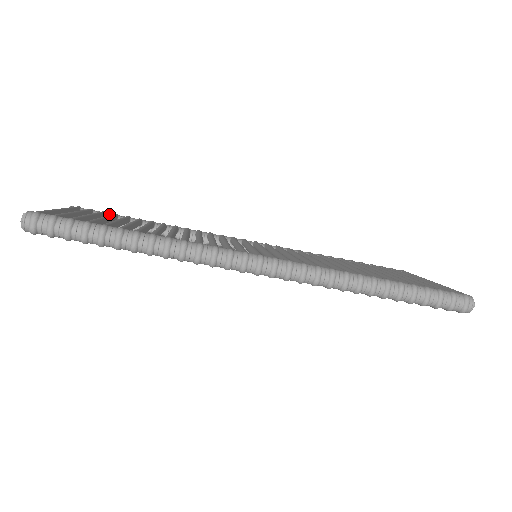
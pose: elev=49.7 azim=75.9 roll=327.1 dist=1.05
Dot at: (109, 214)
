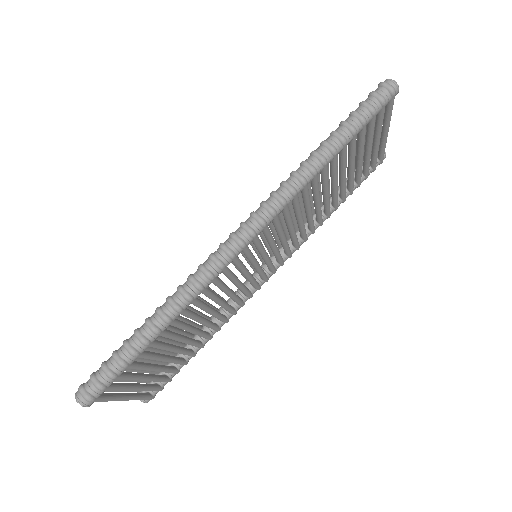
Dot at: occluded
